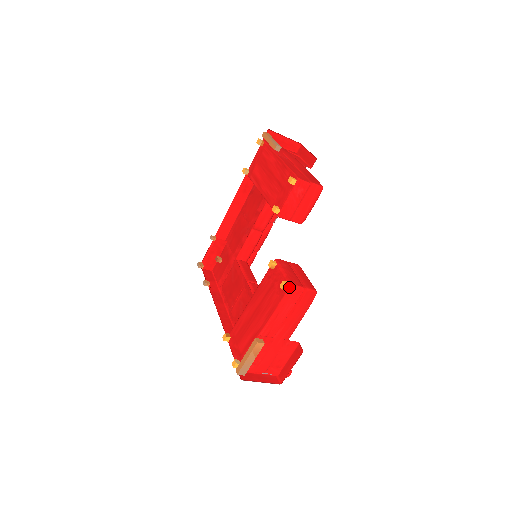
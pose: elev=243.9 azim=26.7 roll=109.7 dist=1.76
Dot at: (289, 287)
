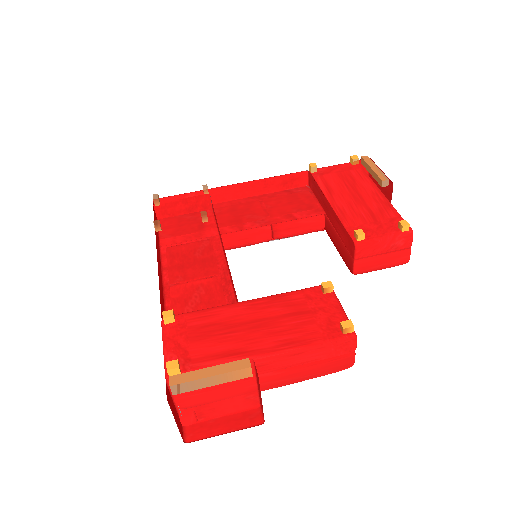
Dot at: (353, 334)
